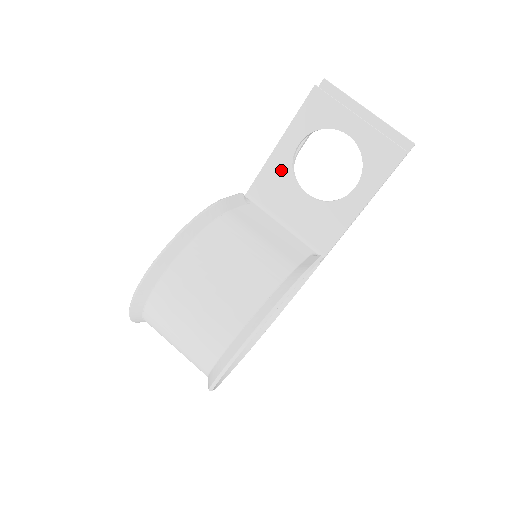
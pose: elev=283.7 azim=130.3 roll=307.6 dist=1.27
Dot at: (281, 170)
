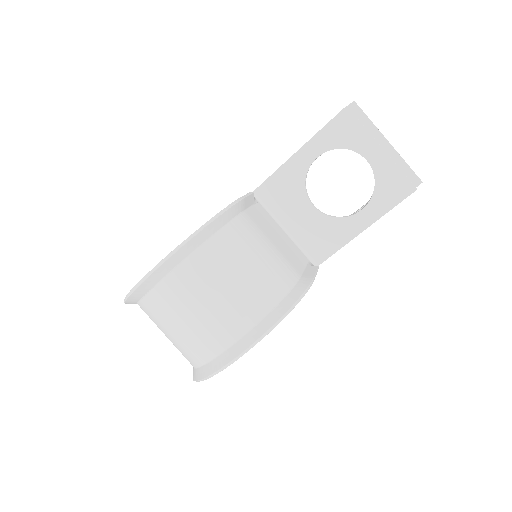
Dot at: (294, 177)
